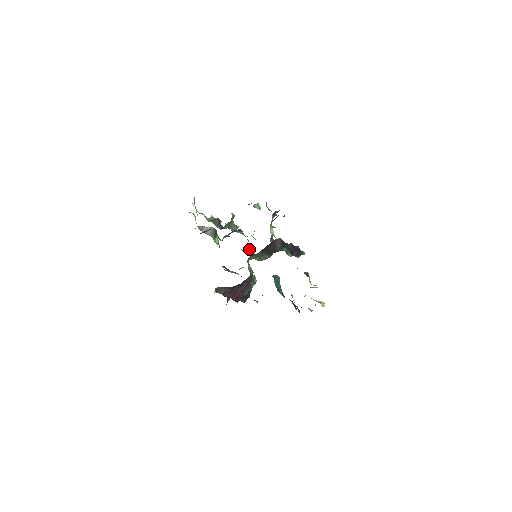
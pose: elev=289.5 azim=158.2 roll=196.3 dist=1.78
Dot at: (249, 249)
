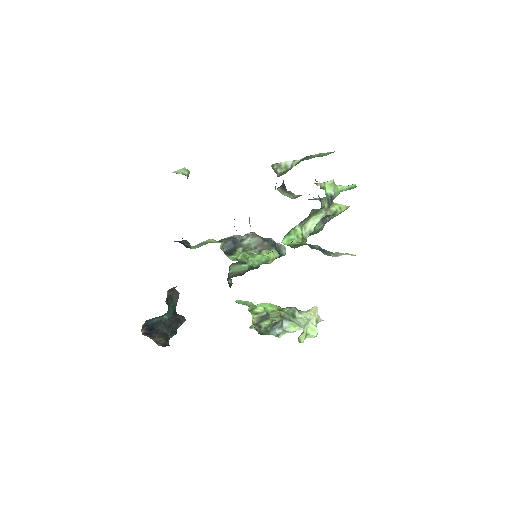
Dot at: occluded
